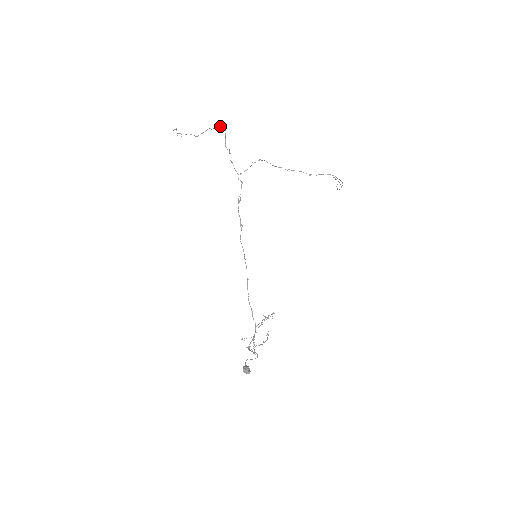
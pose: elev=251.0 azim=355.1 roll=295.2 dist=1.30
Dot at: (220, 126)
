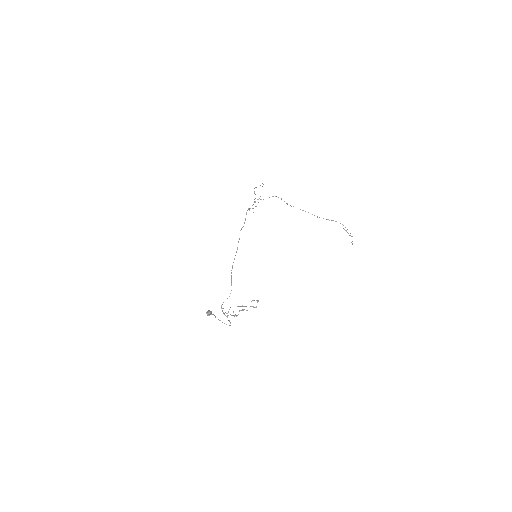
Dot at: occluded
